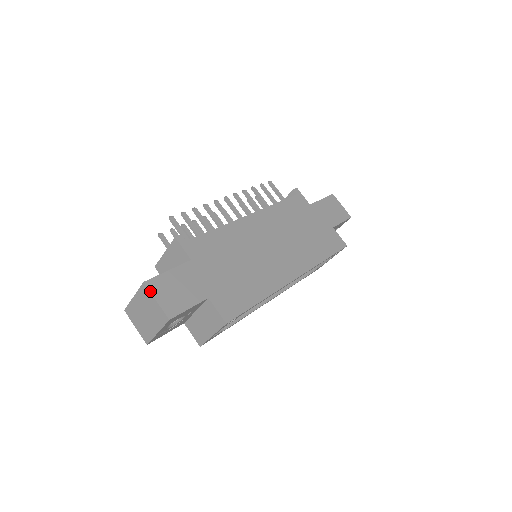
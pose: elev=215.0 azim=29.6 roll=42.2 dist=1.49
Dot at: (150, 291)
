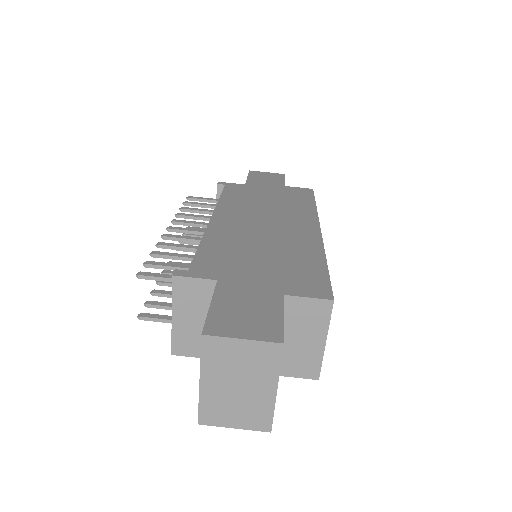
Dot at: (221, 336)
